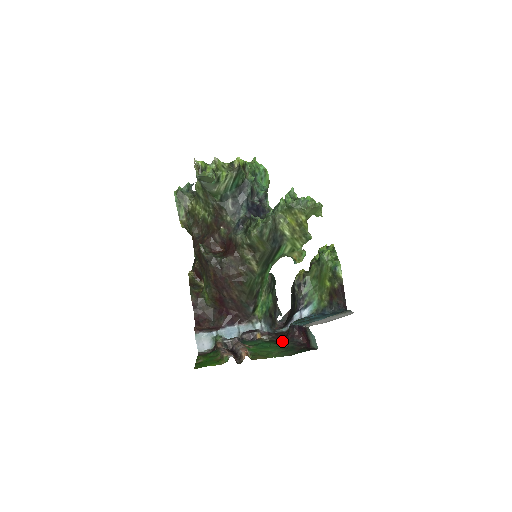
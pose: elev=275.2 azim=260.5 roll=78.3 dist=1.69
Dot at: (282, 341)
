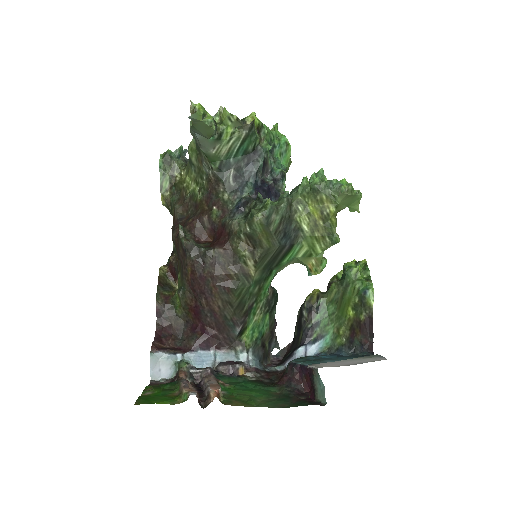
Dot at: (274, 384)
